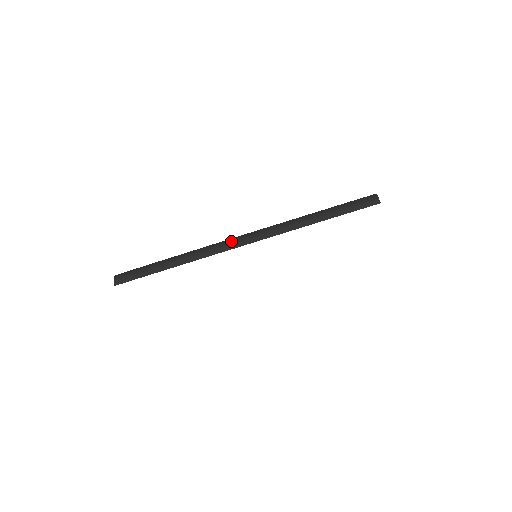
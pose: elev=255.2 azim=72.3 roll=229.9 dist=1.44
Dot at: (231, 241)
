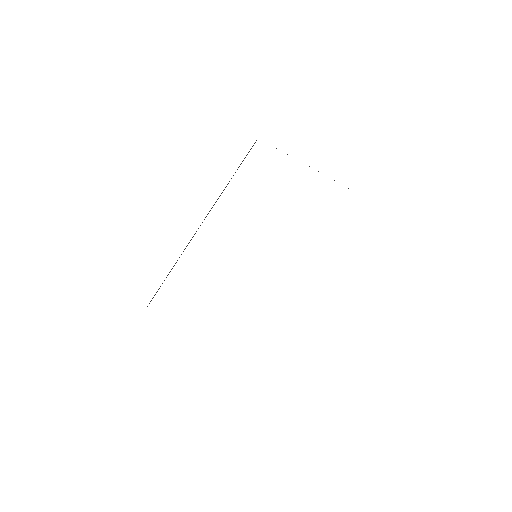
Dot at: occluded
